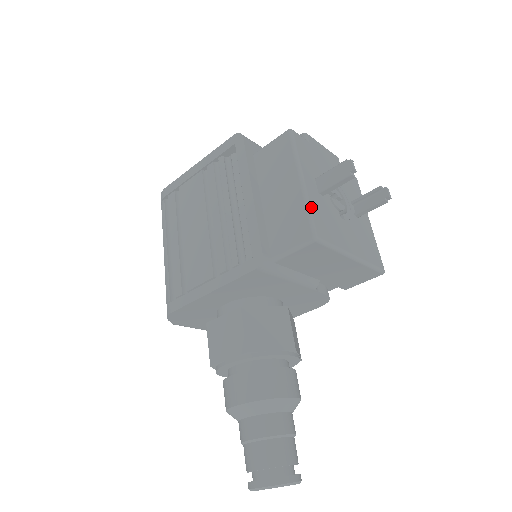
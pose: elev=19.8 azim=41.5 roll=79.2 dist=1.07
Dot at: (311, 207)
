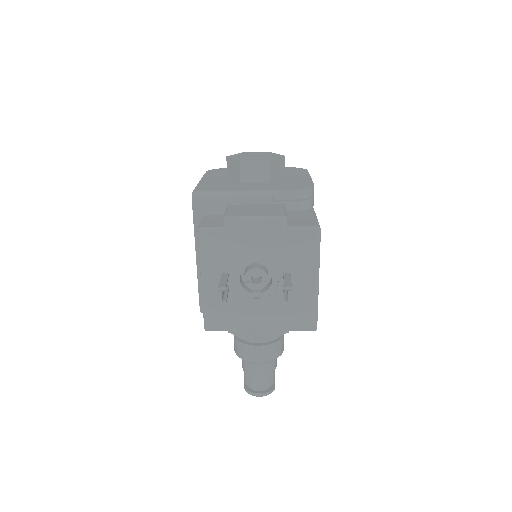
Dot at: (206, 306)
